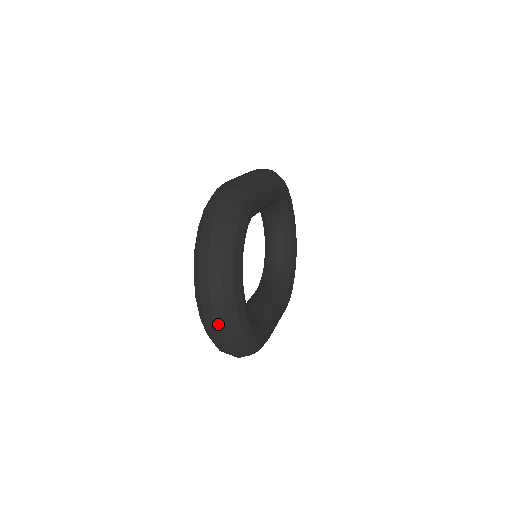
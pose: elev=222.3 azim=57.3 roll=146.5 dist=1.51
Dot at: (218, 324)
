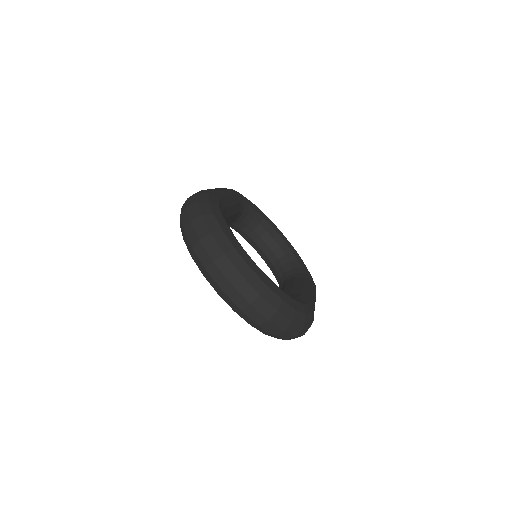
Dot at: (251, 300)
